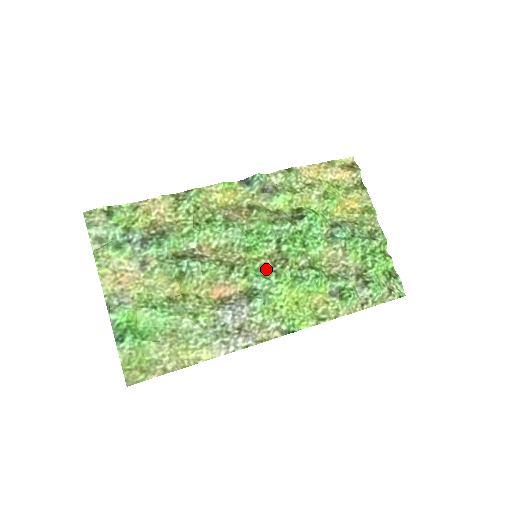
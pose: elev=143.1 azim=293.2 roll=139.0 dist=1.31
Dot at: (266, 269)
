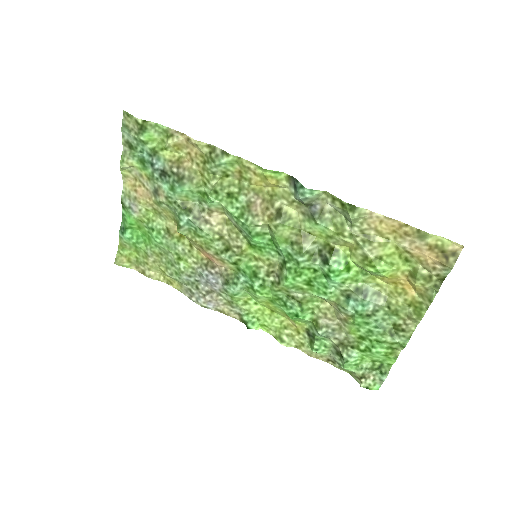
Dot at: (258, 272)
